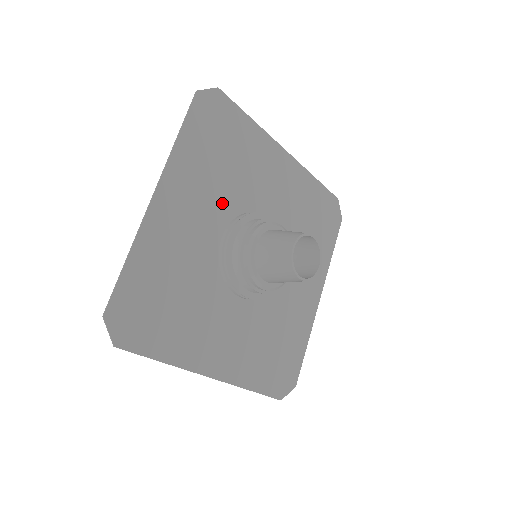
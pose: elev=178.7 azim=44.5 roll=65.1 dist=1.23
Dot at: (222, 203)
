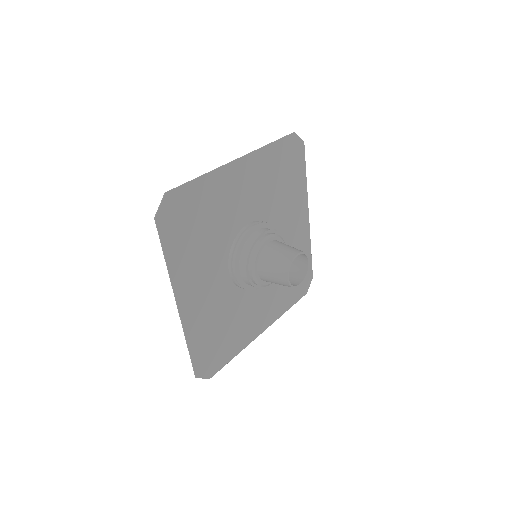
Dot at: (262, 204)
